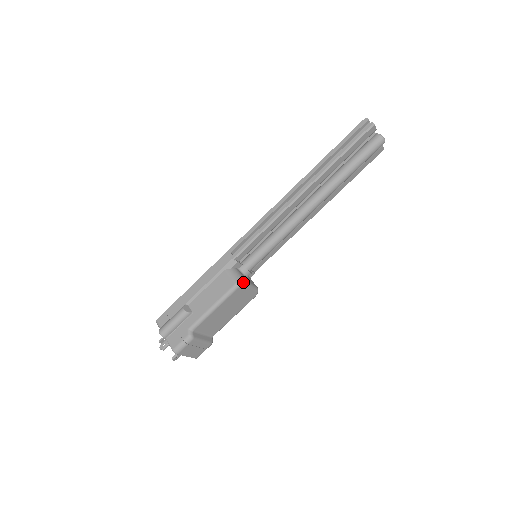
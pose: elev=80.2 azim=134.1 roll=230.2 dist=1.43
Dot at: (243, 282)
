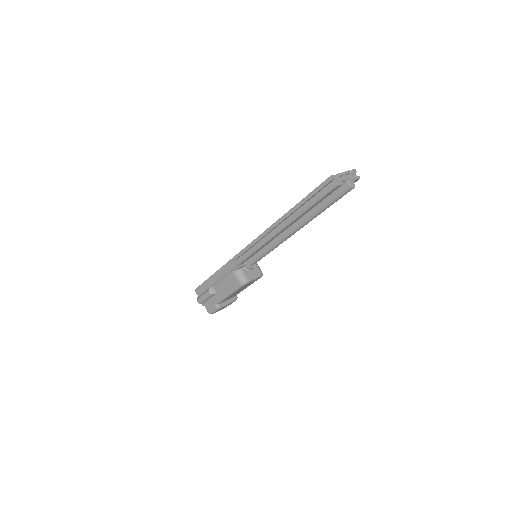
Dot at: (246, 283)
